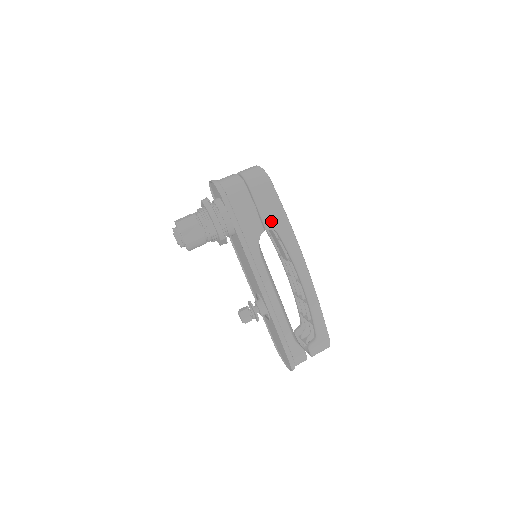
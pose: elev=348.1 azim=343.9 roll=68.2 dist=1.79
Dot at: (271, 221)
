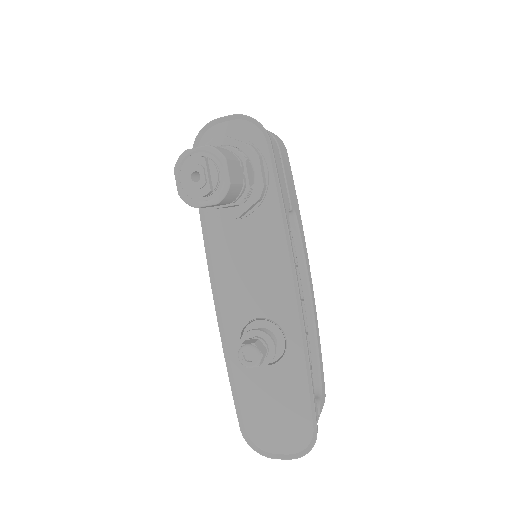
Dot at: (292, 199)
